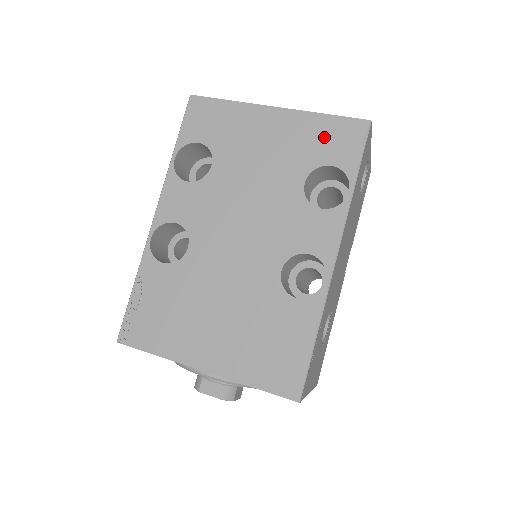
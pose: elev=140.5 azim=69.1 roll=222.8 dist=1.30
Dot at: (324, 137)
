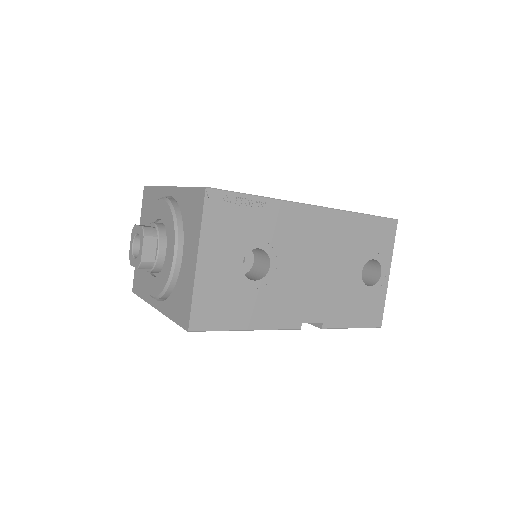
Dot at: occluded
